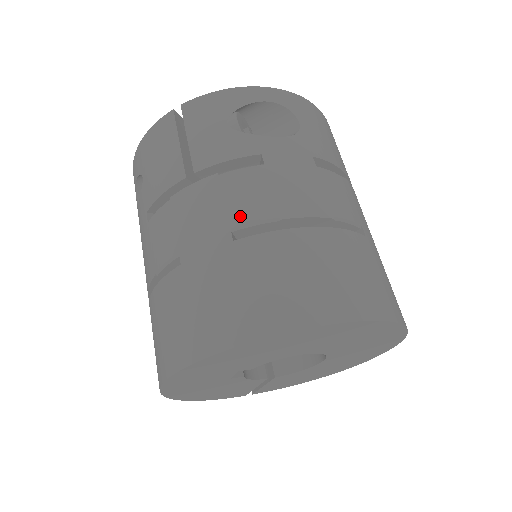
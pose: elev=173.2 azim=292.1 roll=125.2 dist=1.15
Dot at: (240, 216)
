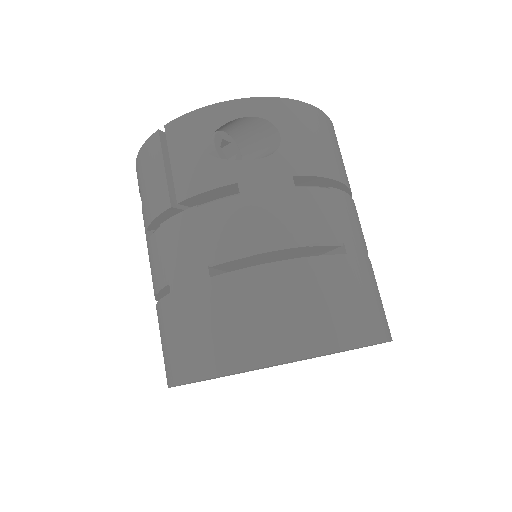
Dot at: (216, 252)
